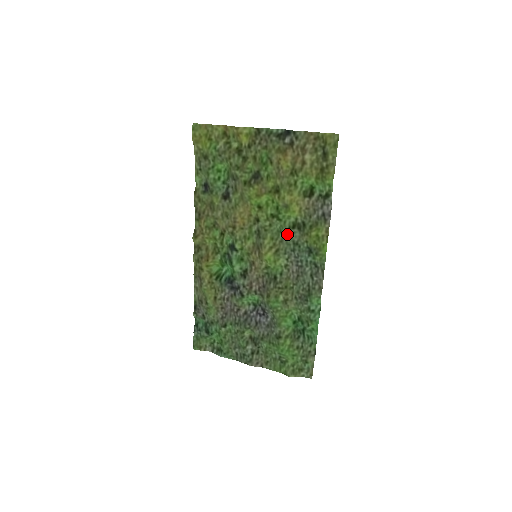
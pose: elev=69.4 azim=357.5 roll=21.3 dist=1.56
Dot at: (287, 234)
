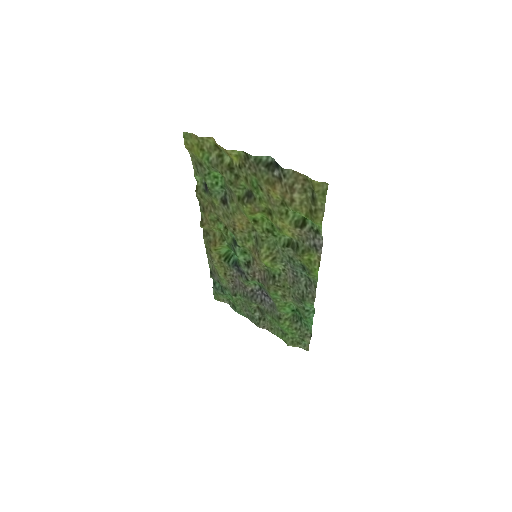
Dot at: (282, 249)
